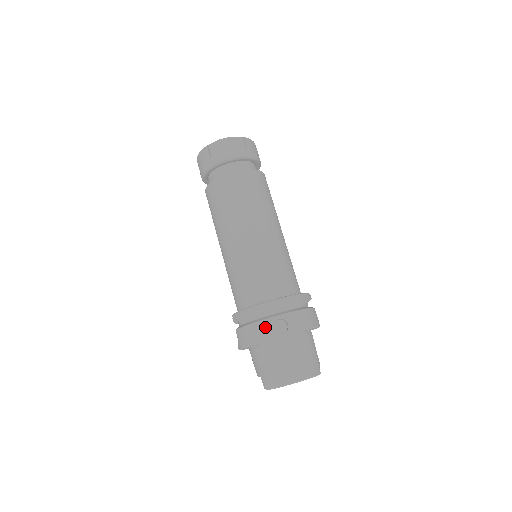
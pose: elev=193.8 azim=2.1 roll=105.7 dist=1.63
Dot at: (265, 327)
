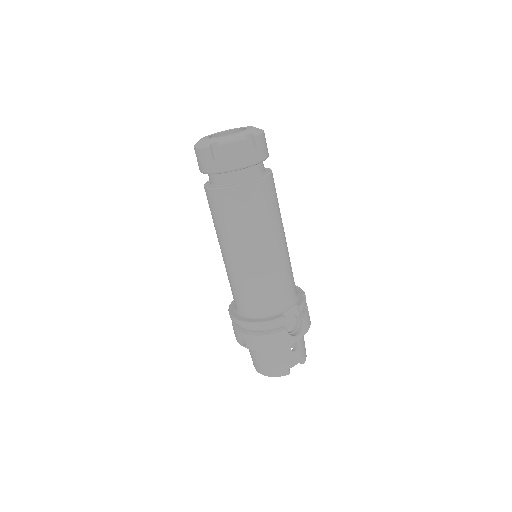
Dot at: (235, 332)
